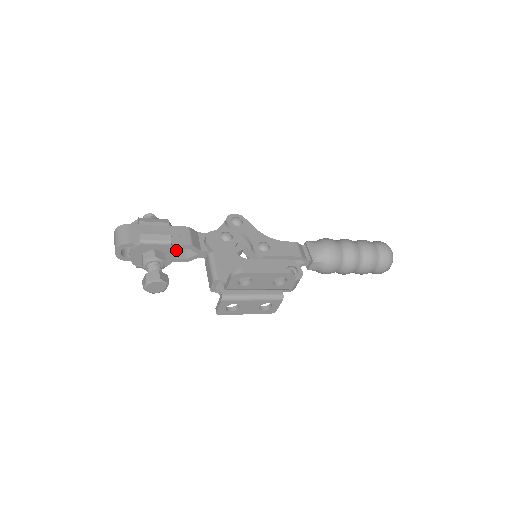
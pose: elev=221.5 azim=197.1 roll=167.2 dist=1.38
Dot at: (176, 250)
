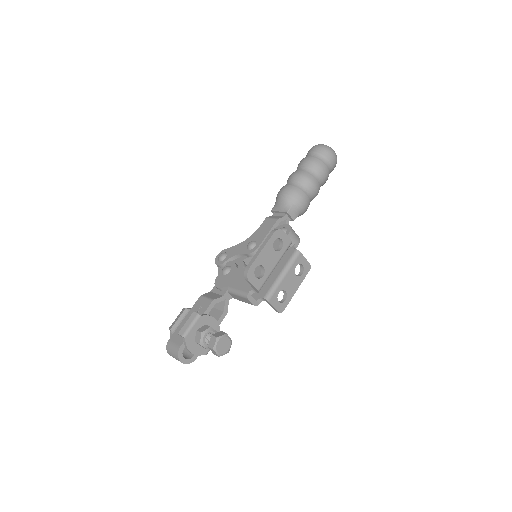
Dot at: (213, 316)
